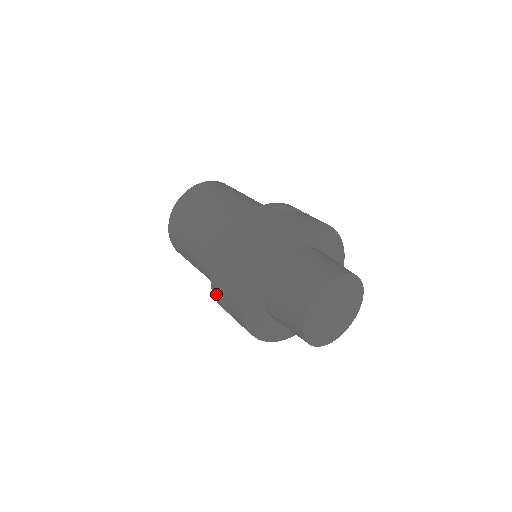
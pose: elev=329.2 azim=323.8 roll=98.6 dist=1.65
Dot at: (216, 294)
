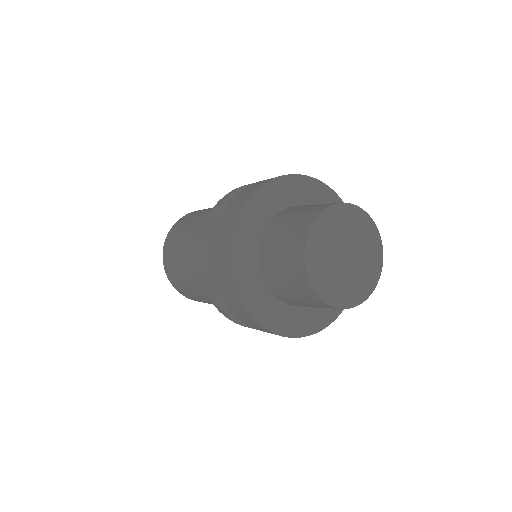
Dot at: (208, 224)
